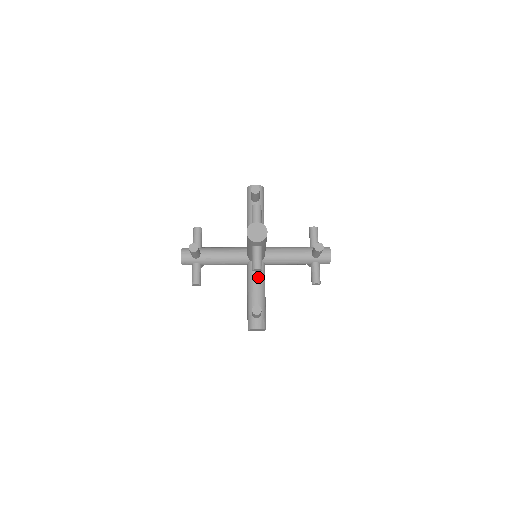
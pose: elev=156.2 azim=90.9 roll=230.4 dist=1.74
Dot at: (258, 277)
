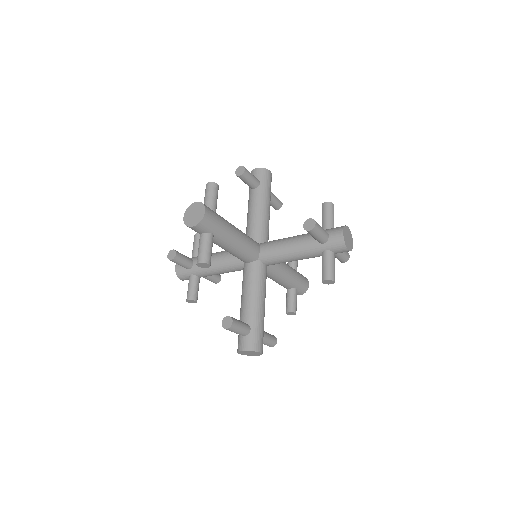
Dot at: occluded
